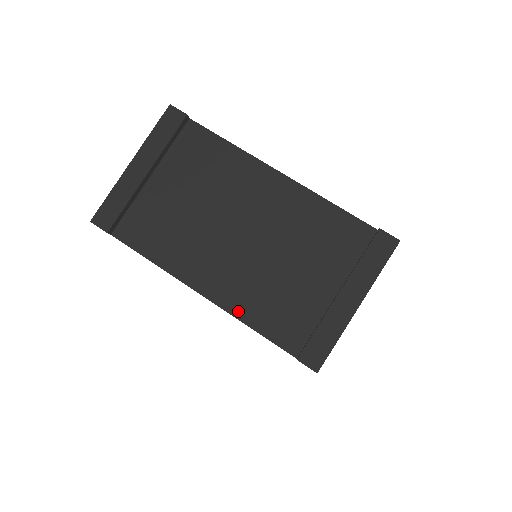
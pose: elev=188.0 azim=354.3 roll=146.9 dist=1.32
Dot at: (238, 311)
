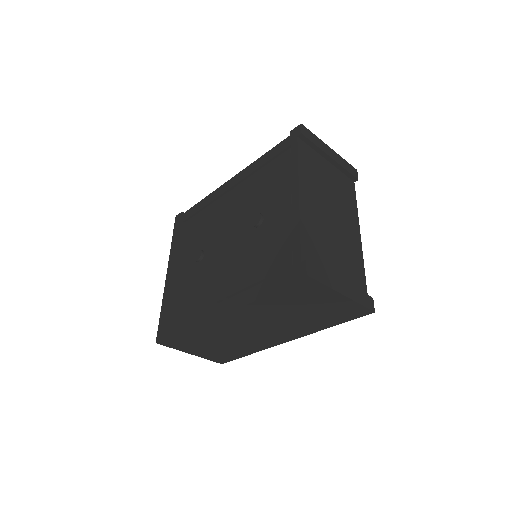
Dot at: (303, 219)
